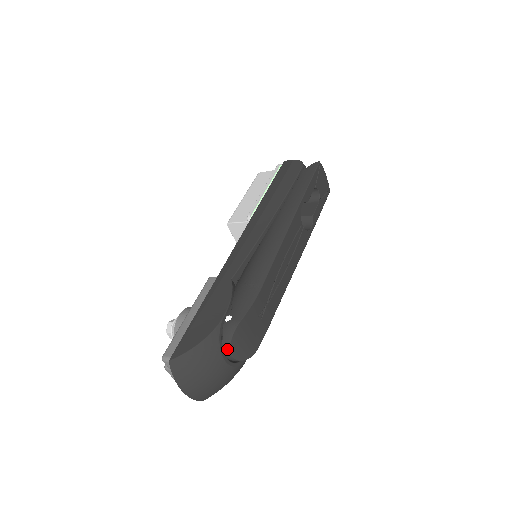
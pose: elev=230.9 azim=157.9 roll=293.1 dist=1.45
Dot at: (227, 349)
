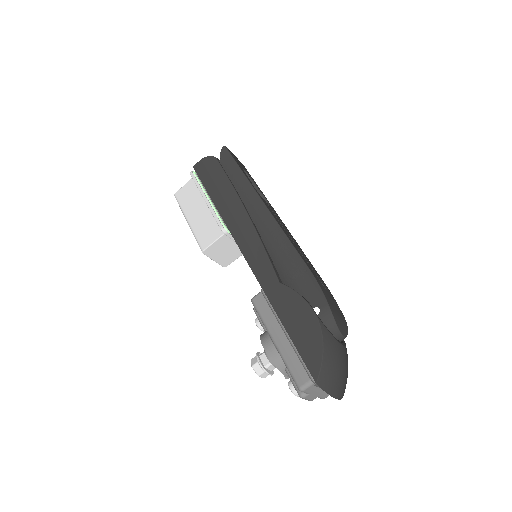
Dot at: (337, 334)
